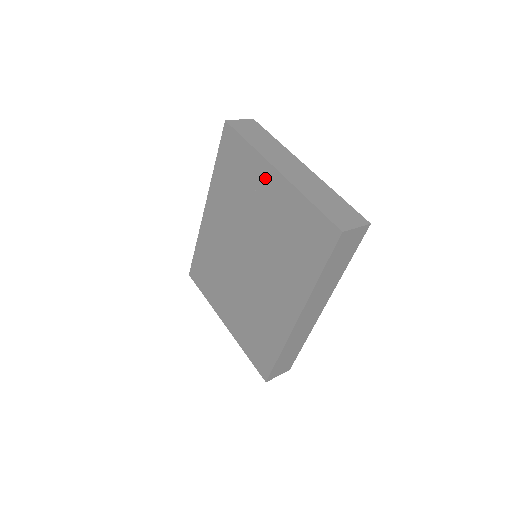
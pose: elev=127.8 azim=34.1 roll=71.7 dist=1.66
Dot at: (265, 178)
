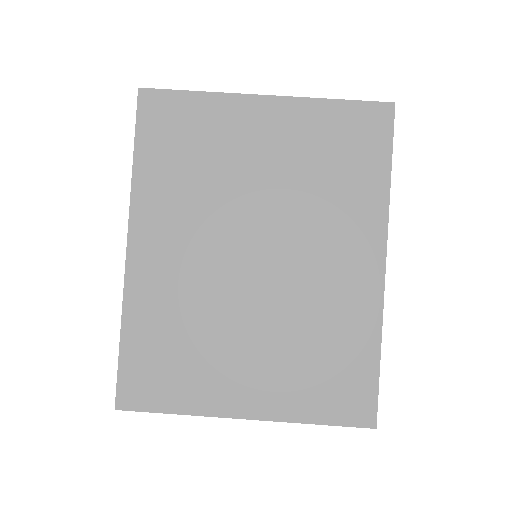
Dot at: (249, 117)
